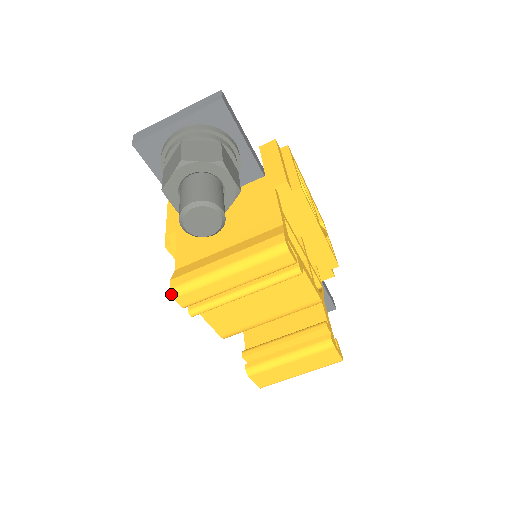
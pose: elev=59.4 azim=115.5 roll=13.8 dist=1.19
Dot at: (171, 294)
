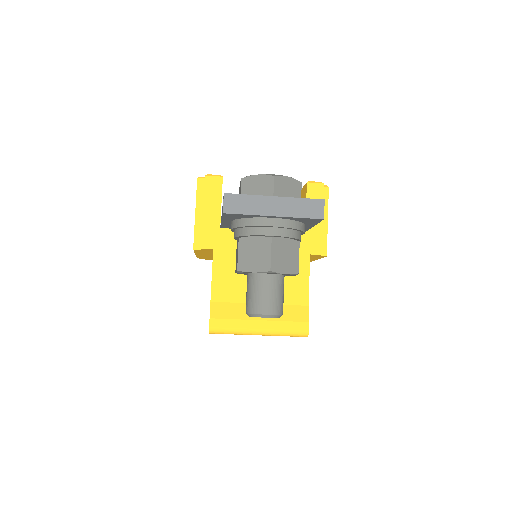
Dot at: (209, 332)
